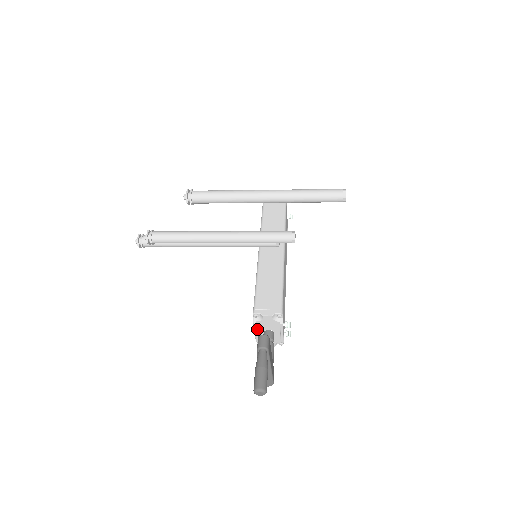
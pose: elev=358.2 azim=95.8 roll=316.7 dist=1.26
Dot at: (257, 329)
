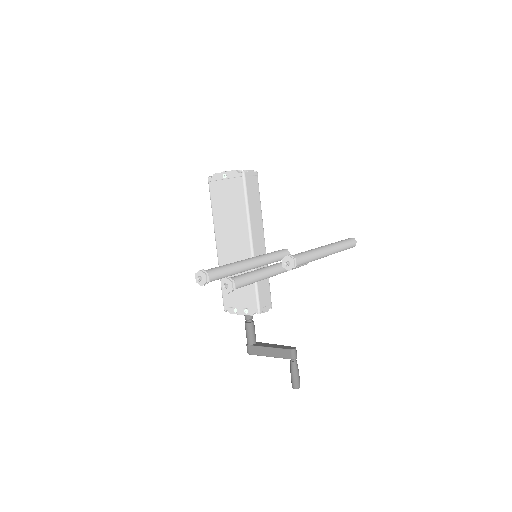
Dot at: (245, 313)
